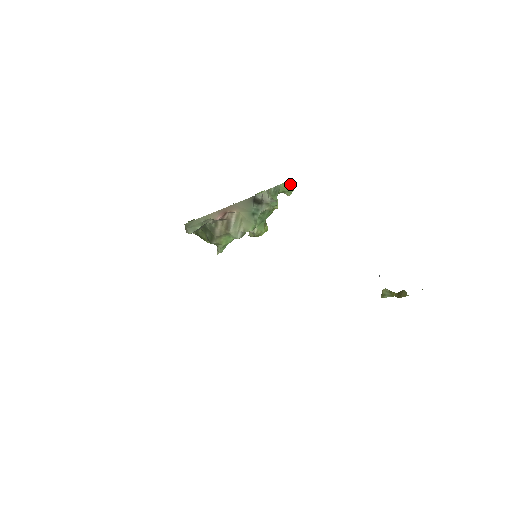
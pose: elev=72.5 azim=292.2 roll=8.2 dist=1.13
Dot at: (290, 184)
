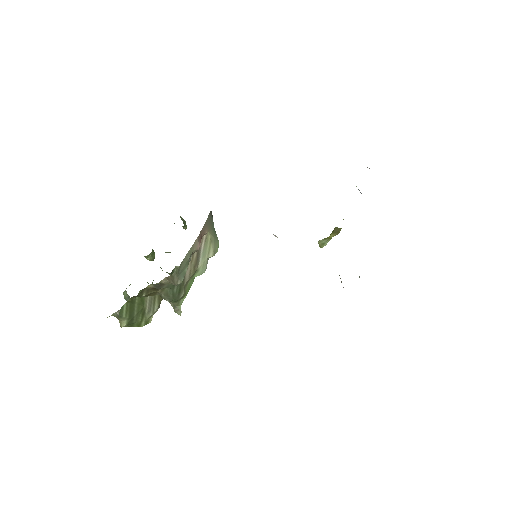
Dot at: occluded
